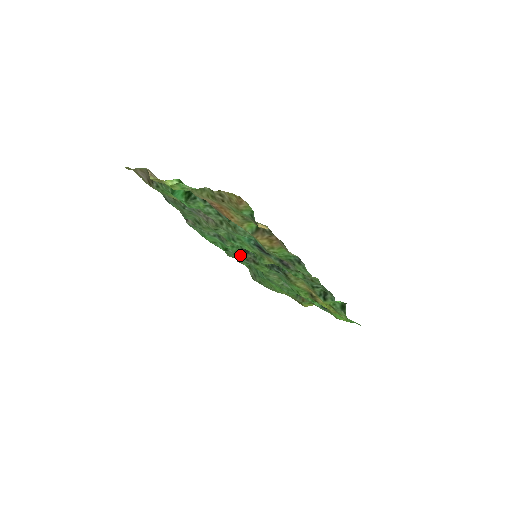
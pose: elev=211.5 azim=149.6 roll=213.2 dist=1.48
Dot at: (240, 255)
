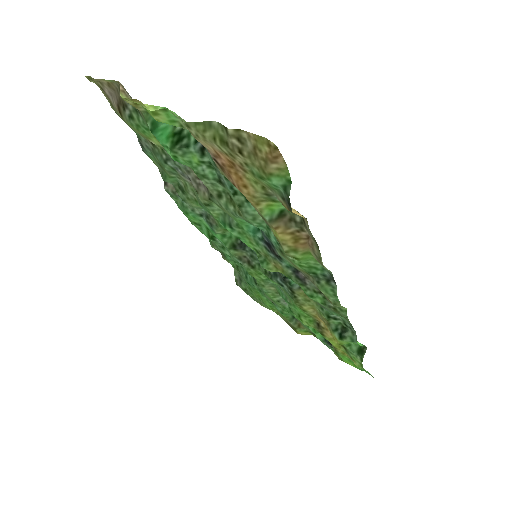
Dot at: (231, 250)
